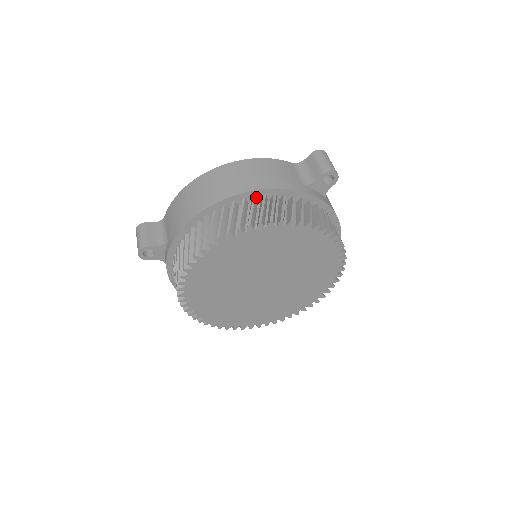
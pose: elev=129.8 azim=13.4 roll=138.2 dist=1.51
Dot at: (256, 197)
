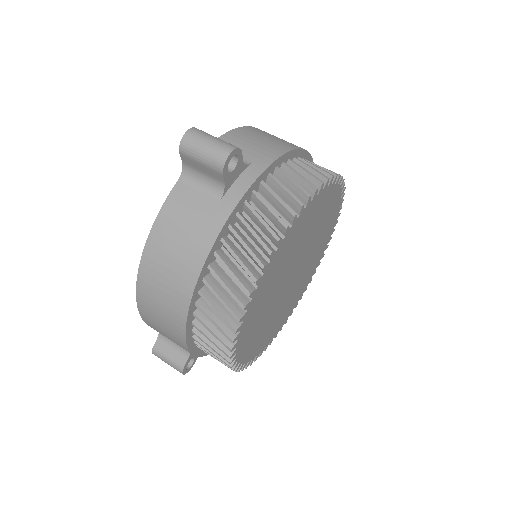
Dot at: (205, 277)
